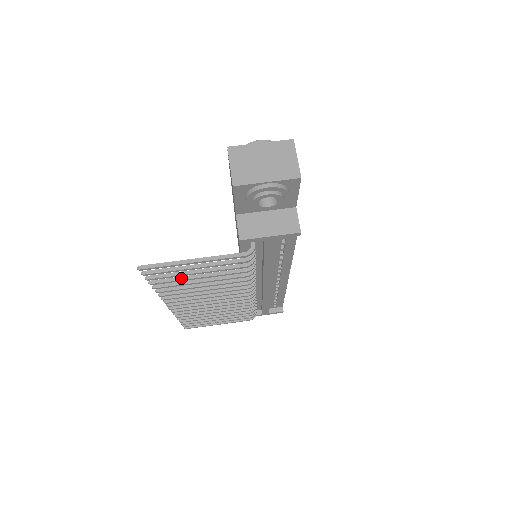
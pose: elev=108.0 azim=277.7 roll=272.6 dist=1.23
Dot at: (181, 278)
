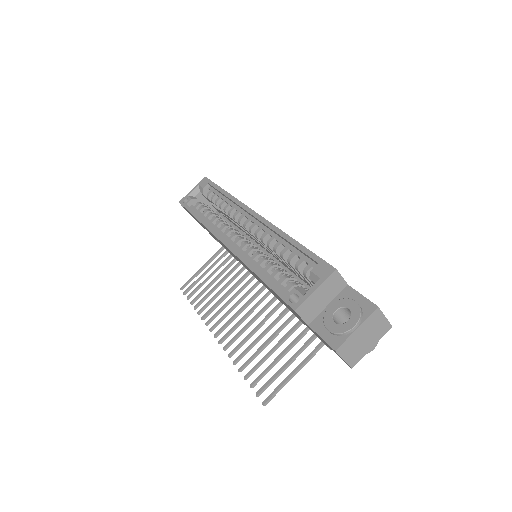
Dot at: (265, 360)
